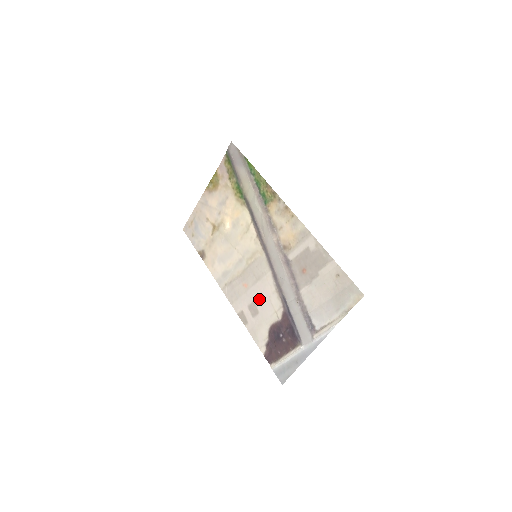
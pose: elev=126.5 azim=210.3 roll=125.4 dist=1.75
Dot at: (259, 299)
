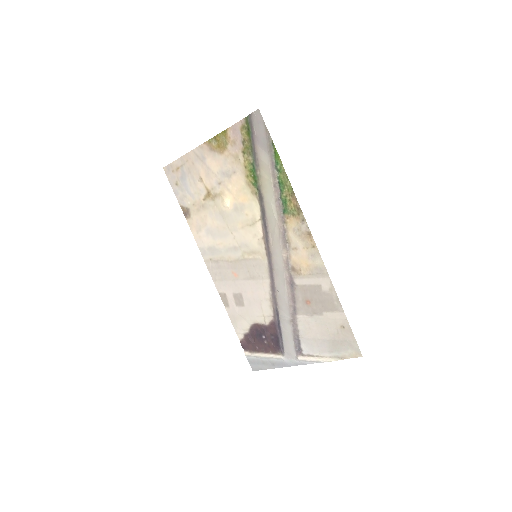
Dot at: (248, 296)
